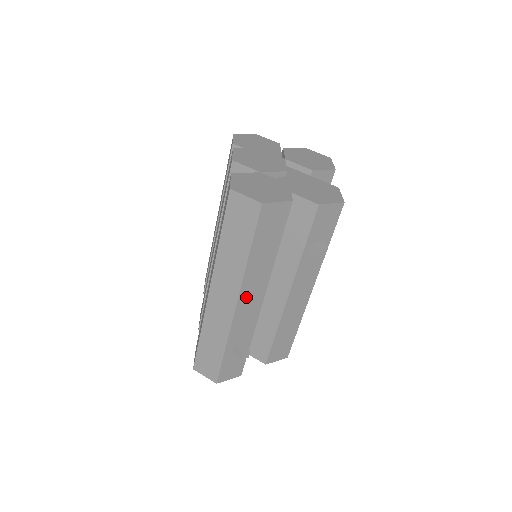
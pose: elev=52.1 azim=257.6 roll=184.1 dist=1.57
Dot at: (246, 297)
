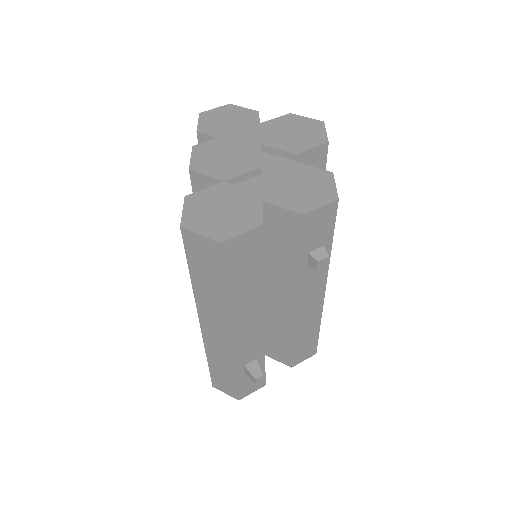
Dot at: (241, 328)
